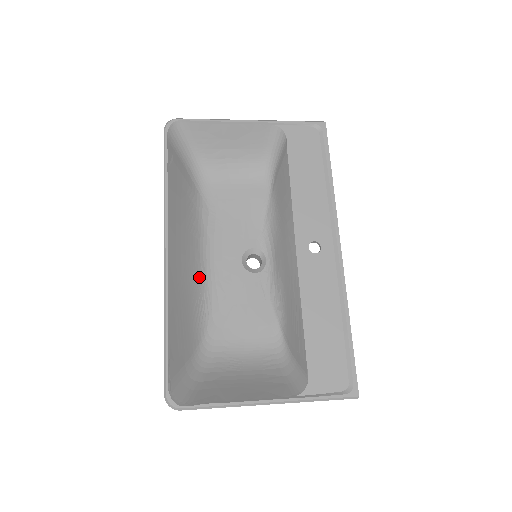
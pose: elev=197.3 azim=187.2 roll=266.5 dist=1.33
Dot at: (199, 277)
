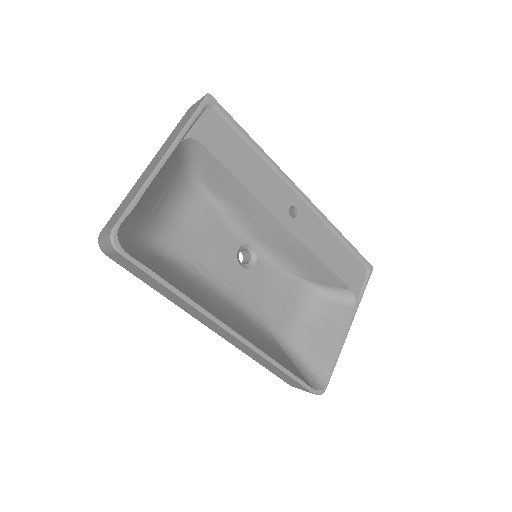
Dot at: (239, 313)
